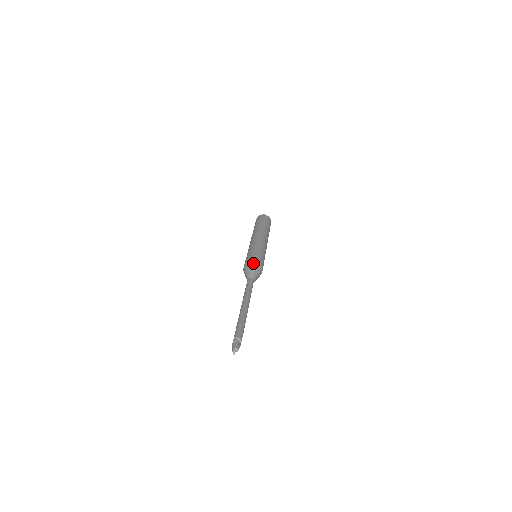
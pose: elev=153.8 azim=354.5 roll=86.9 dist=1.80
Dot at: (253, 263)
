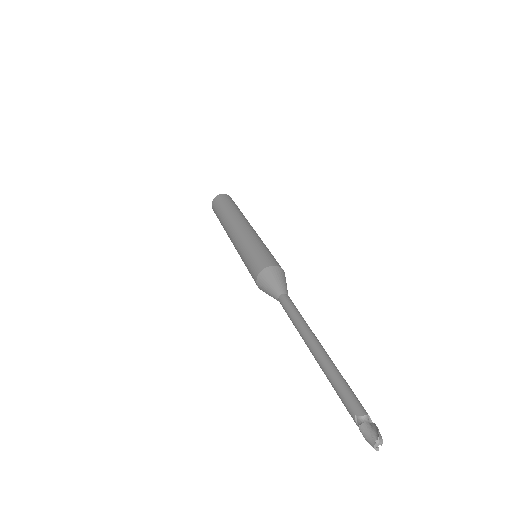
Dot at: (270, 269)
